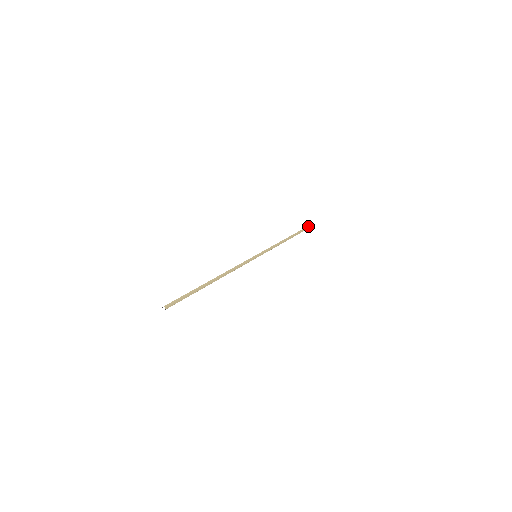
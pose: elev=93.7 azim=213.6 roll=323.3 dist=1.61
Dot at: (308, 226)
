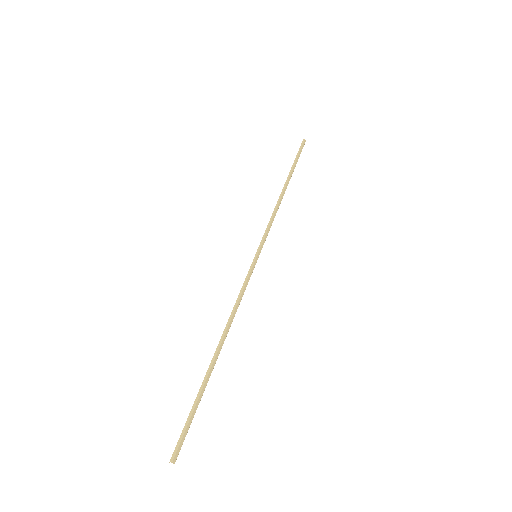
Dot at: (301, 144)
